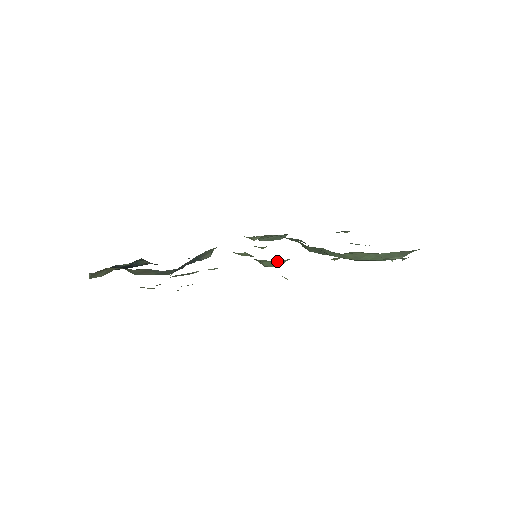
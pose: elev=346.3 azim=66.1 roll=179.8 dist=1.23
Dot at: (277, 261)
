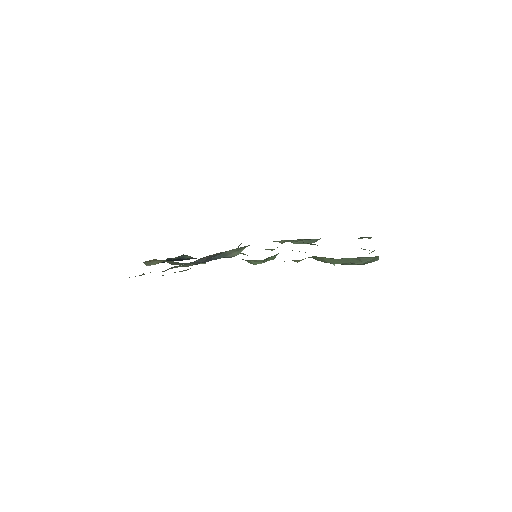
Dot at: (253, 260)
